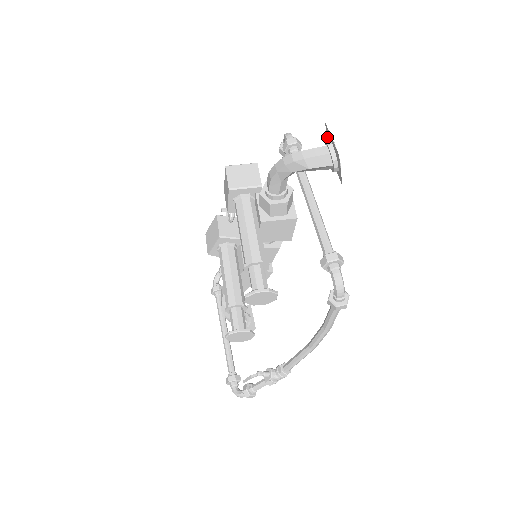
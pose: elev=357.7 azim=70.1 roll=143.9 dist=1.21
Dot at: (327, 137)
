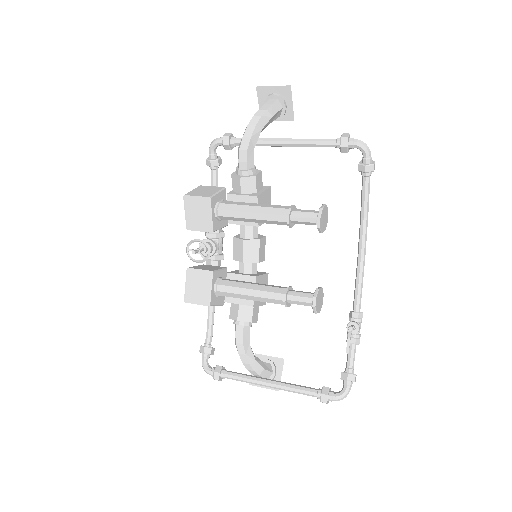
Dot at: (260, 102)
